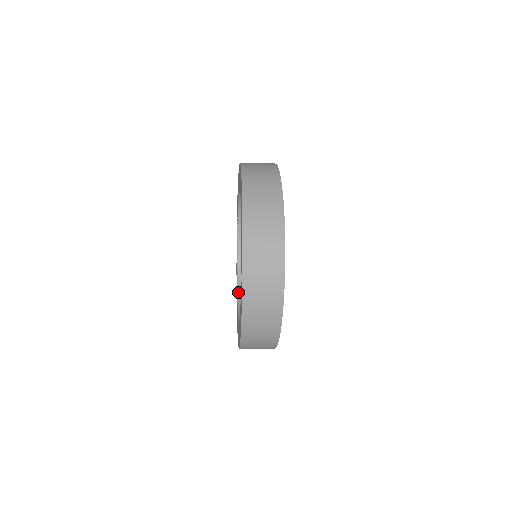
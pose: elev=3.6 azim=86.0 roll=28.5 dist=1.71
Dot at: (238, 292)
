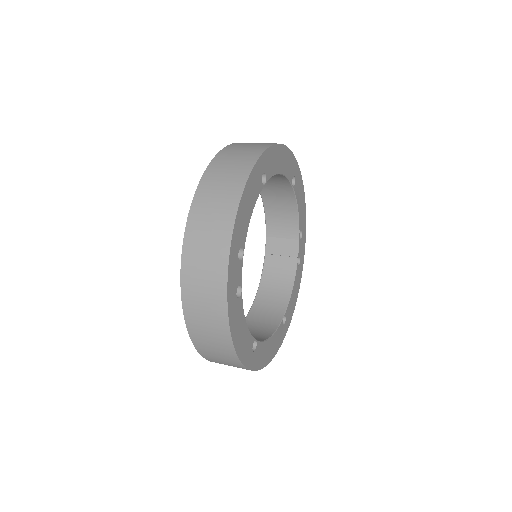
Dot at: (249, 312)
